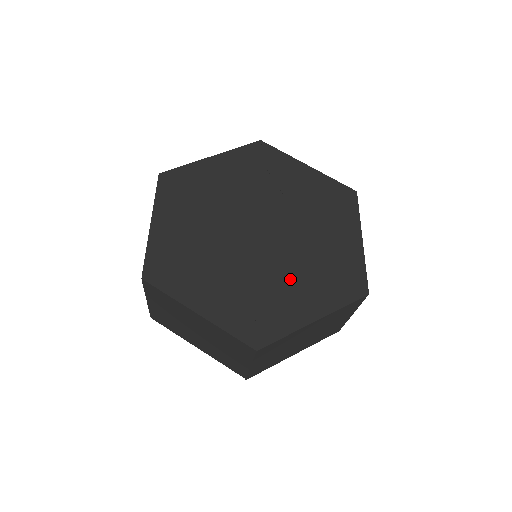
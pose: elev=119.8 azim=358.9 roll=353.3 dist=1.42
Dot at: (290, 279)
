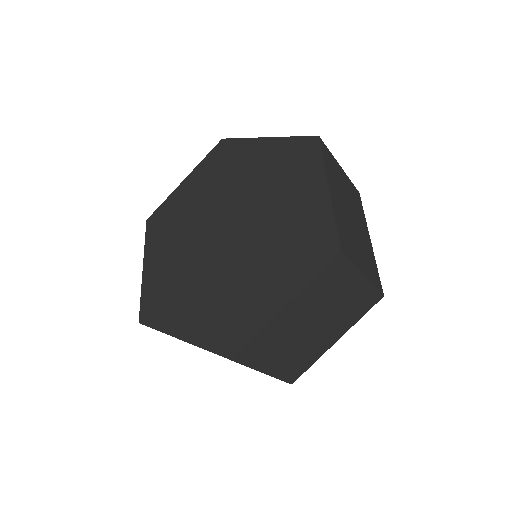
Dot at: (201, 291)
